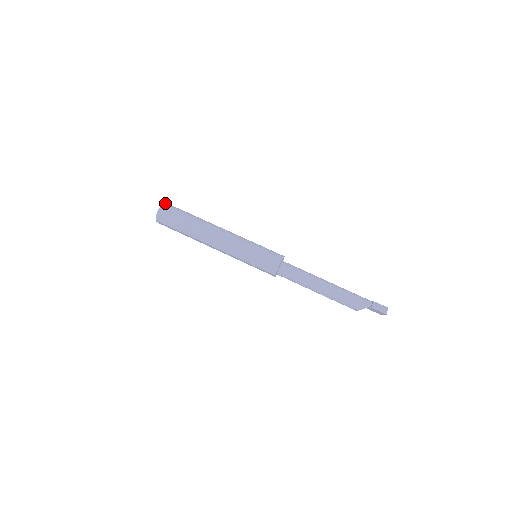
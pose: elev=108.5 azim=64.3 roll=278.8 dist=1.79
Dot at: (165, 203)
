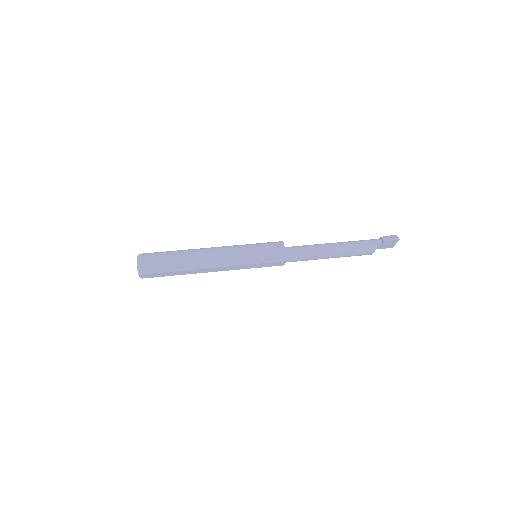
Dot at: (139, 254)
